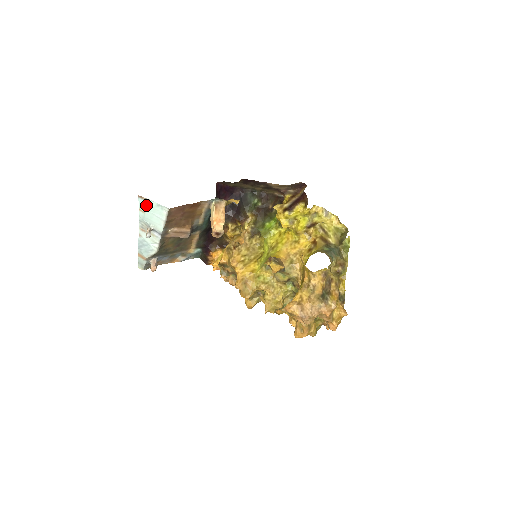
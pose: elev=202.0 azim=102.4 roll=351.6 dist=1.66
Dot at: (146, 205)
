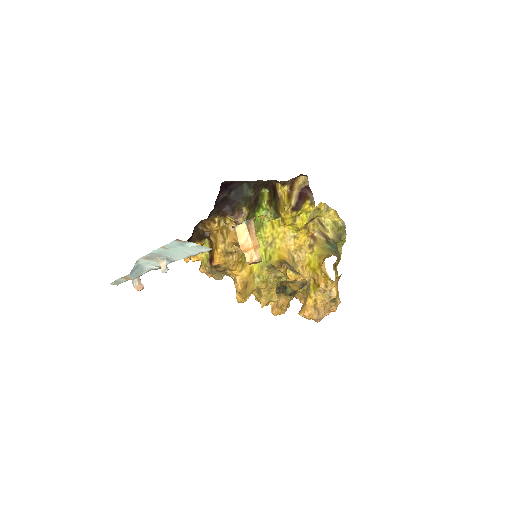
Dot at: (178, 245)
